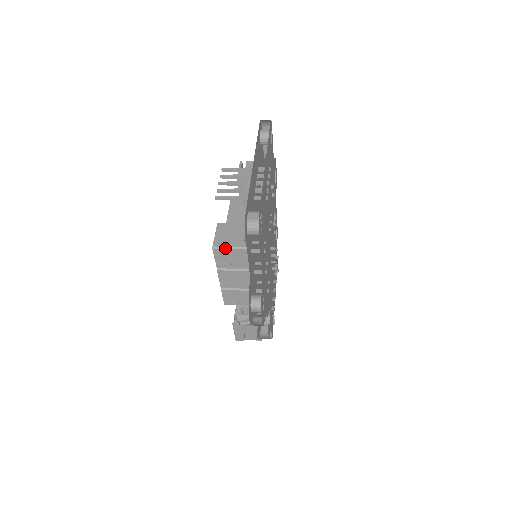
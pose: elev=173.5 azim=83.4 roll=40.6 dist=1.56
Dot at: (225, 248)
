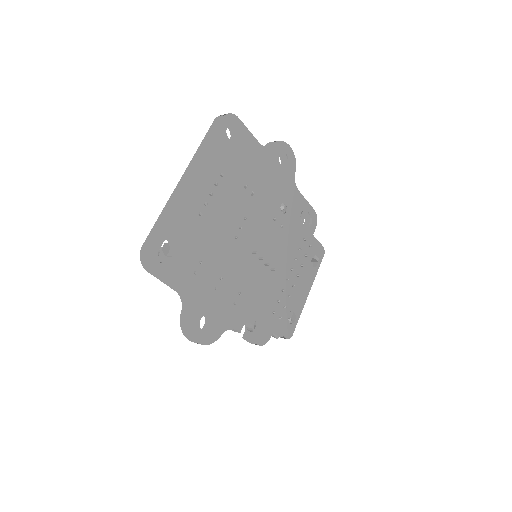
Dot at: occluded
